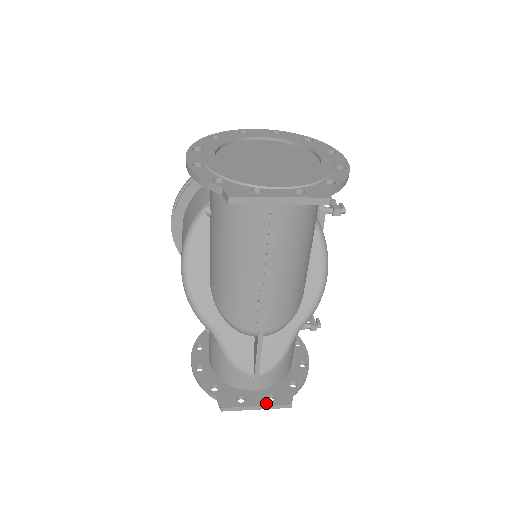
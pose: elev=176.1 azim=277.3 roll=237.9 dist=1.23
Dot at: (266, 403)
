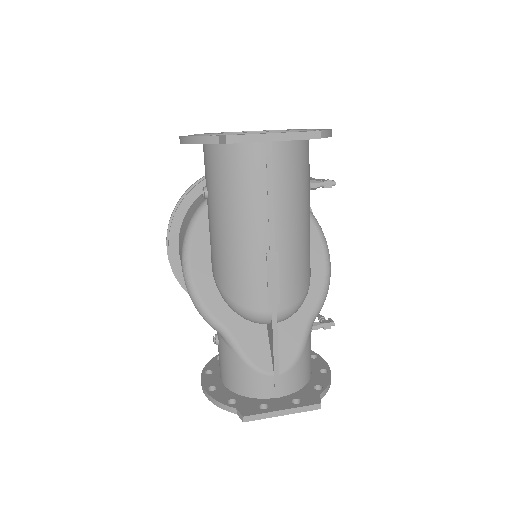
Dot at: (292, 406)
